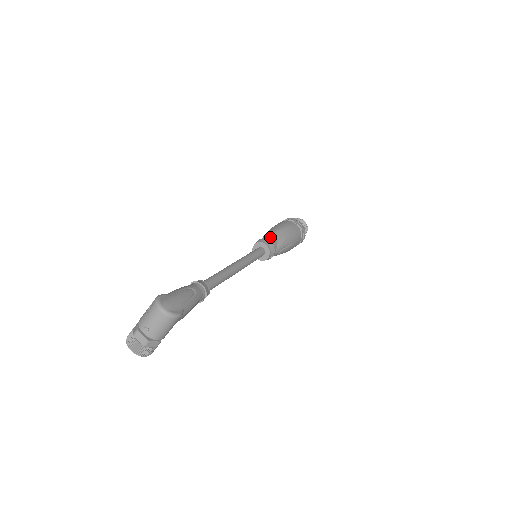
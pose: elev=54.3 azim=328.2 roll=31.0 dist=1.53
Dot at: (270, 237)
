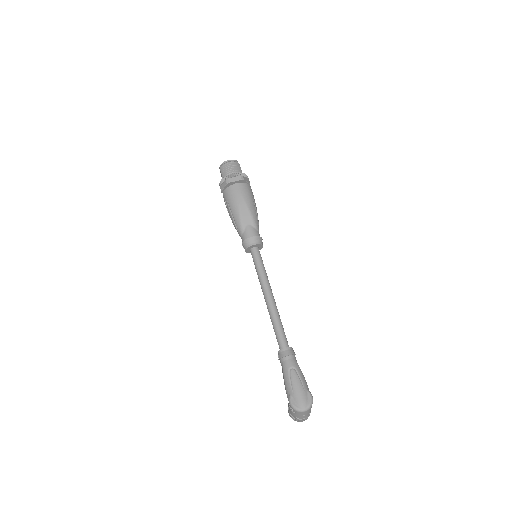
Dot at: (244, 230)
